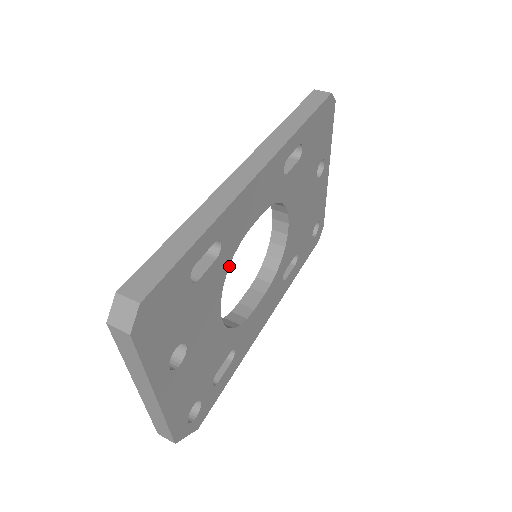
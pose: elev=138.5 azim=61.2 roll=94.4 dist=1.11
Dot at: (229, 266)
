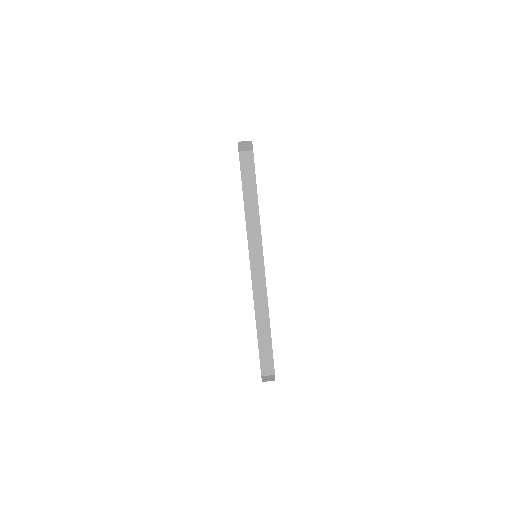
Dot at: occluded
